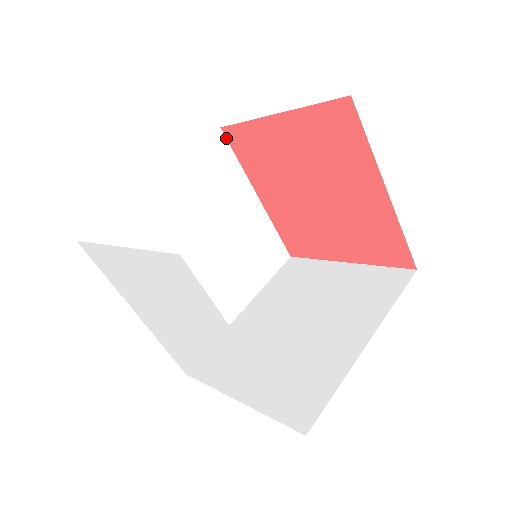
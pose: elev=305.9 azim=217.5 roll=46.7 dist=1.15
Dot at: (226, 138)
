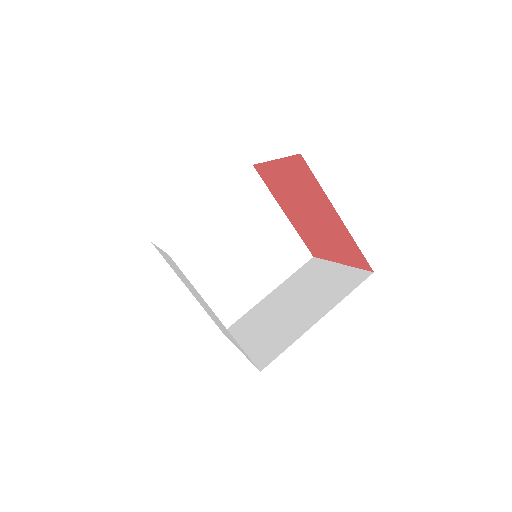
Dot at: (257, 172)
